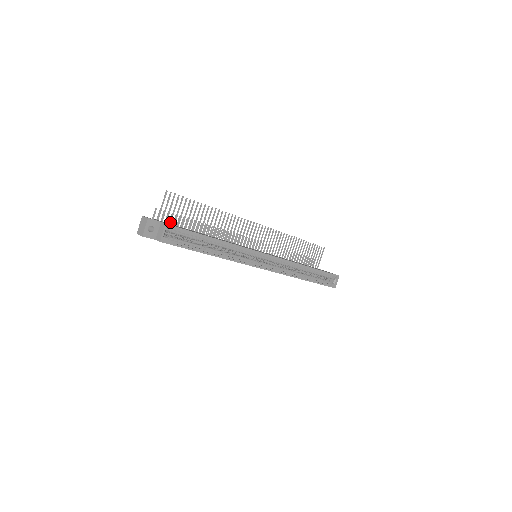
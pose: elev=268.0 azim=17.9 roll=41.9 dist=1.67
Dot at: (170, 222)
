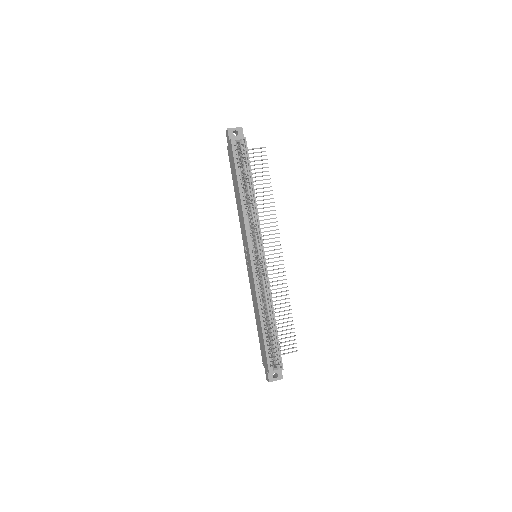
Dot at: occluded
